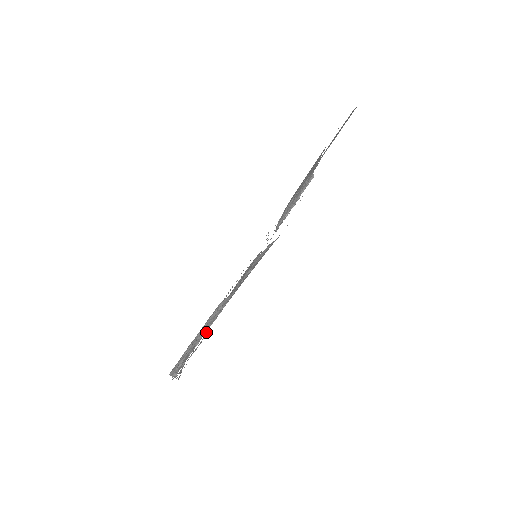
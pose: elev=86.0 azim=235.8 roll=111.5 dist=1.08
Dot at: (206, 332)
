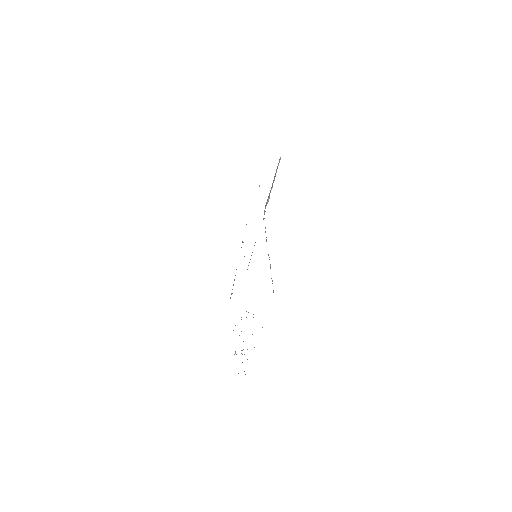
Dot at: occluded
